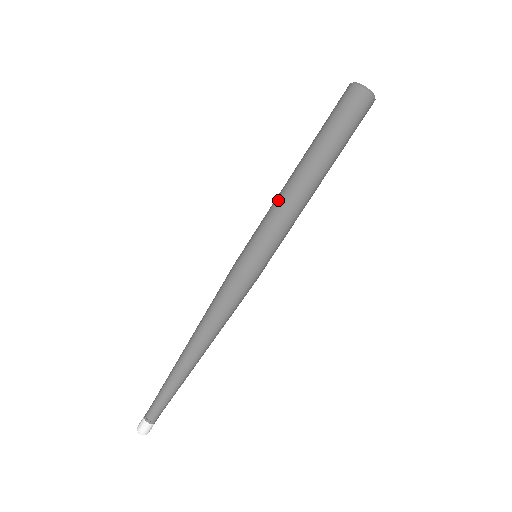
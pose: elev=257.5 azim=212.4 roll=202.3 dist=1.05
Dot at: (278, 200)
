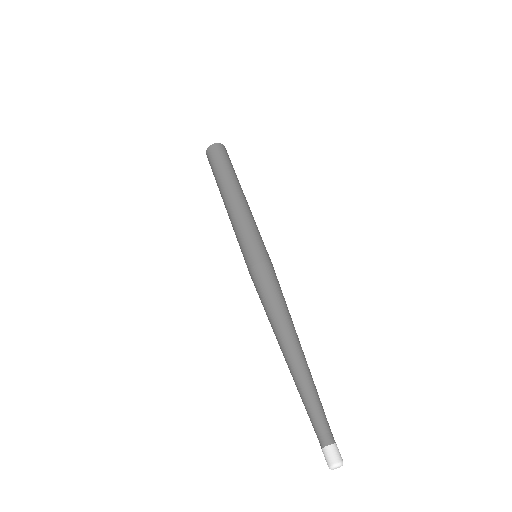
Dot at: (232, 216)
